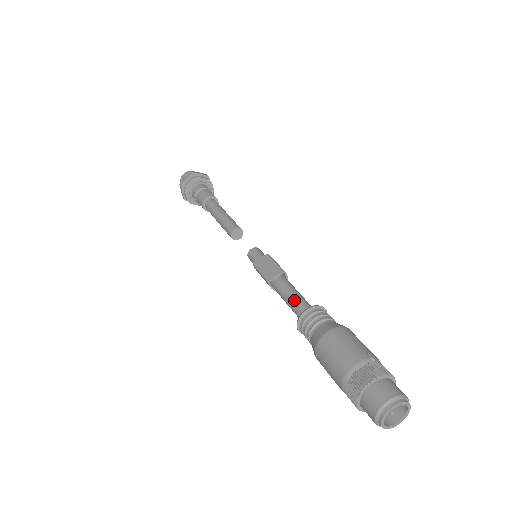
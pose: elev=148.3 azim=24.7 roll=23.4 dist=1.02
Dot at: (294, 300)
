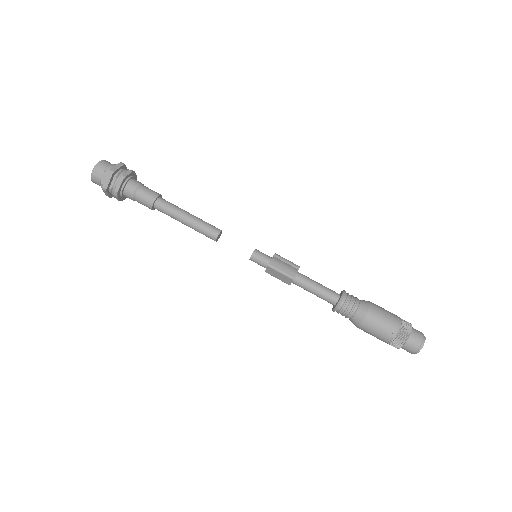
Dot at: (319, 297)
